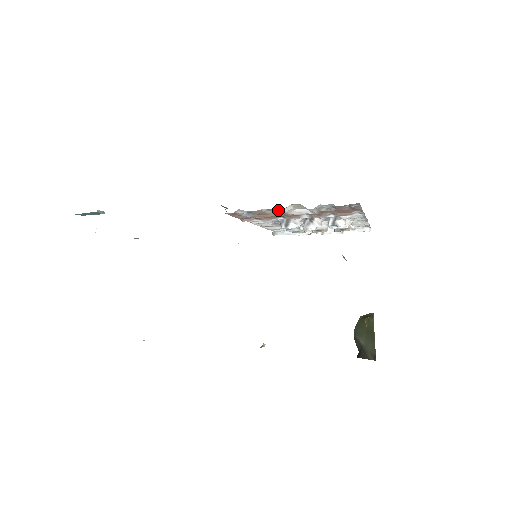
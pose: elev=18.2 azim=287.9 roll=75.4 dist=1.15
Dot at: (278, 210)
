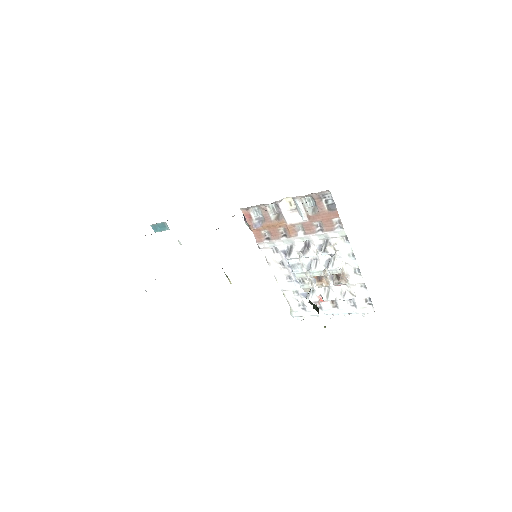
Dot at: (278, 210)
